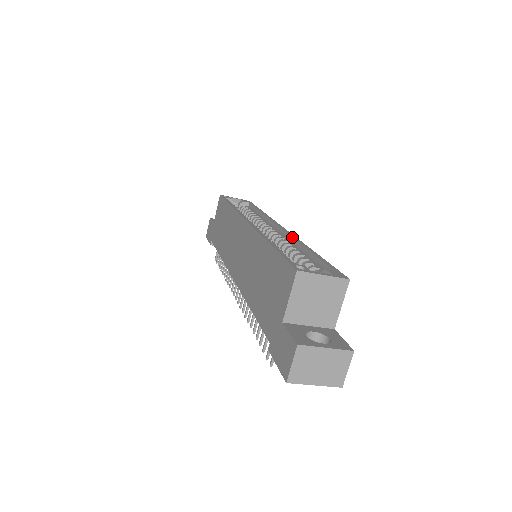
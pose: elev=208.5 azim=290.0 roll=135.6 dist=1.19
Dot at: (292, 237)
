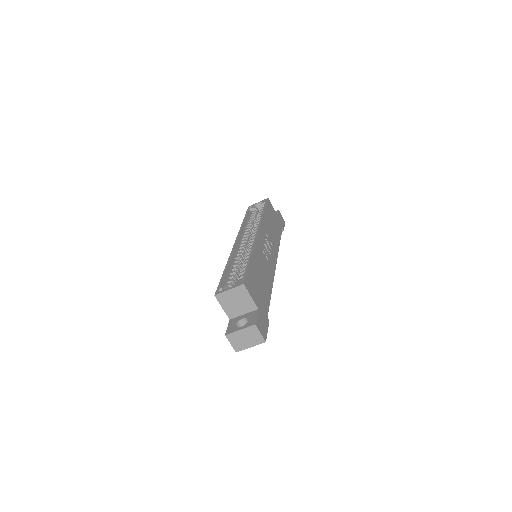
Dot at: (252, 245)
